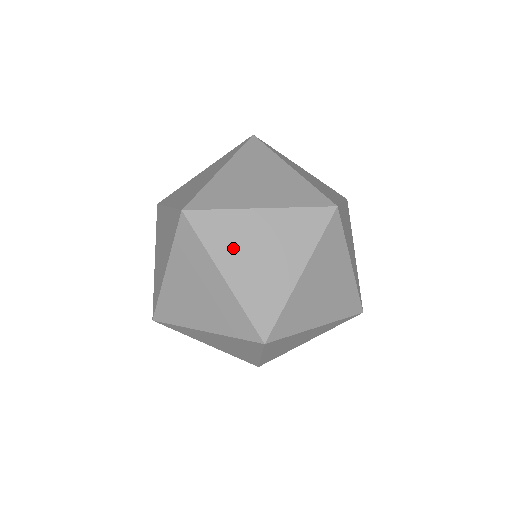
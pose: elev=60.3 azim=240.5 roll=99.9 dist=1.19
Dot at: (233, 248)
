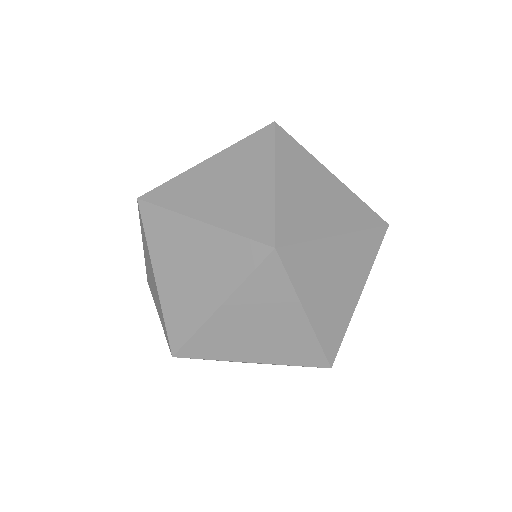
Dot at: (198, 196)
